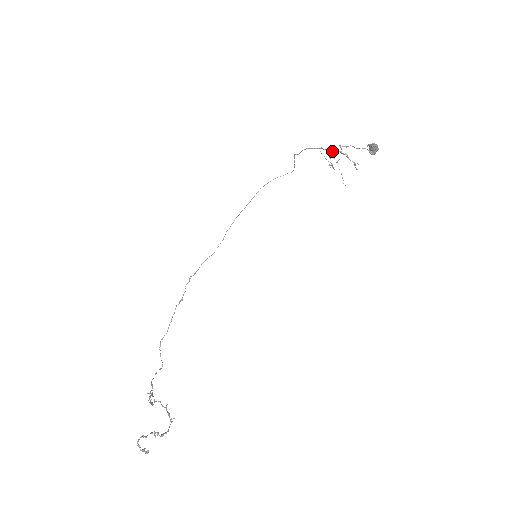
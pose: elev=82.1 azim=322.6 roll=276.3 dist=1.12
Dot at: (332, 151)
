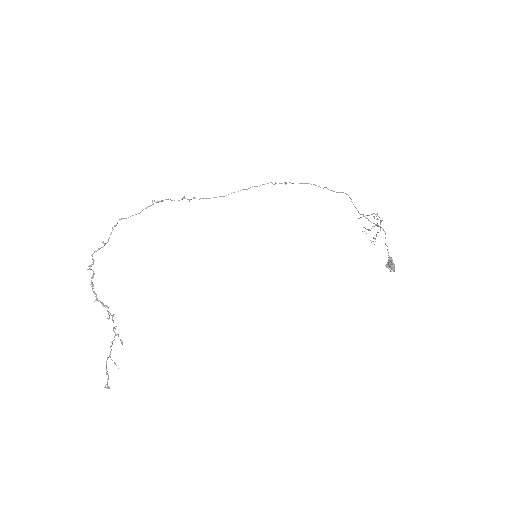
Dot at: (379, 226)
